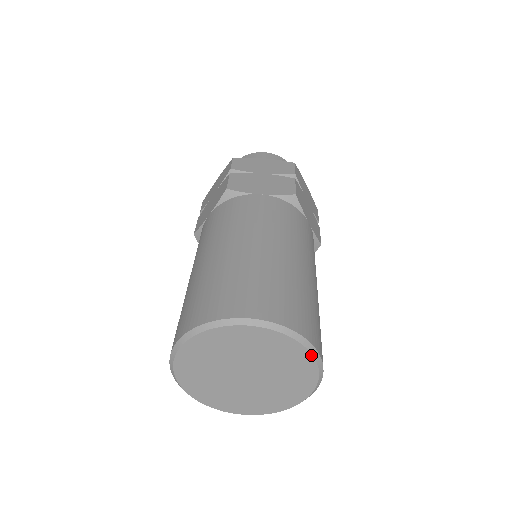
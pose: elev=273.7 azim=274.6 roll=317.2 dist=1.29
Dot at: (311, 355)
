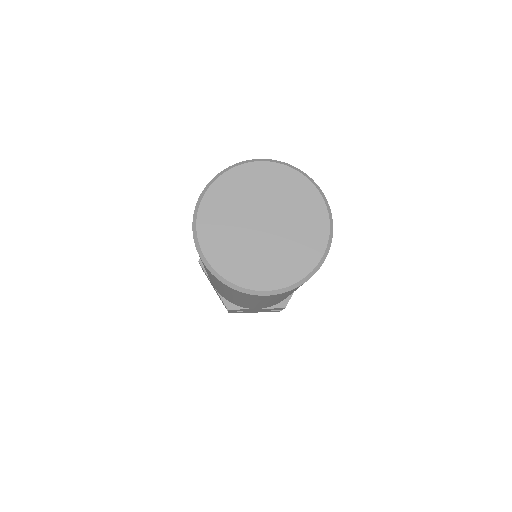
Dot at: (316, 189)
